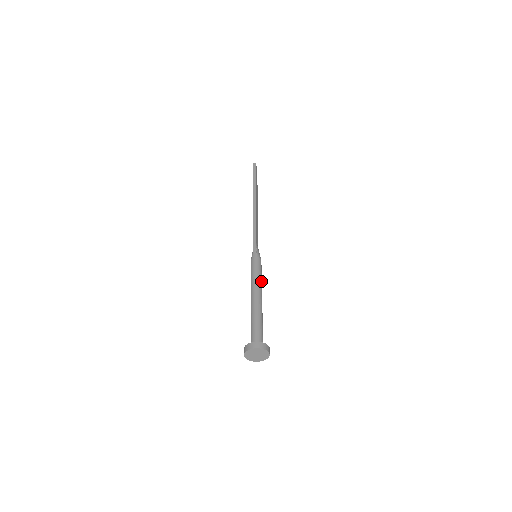
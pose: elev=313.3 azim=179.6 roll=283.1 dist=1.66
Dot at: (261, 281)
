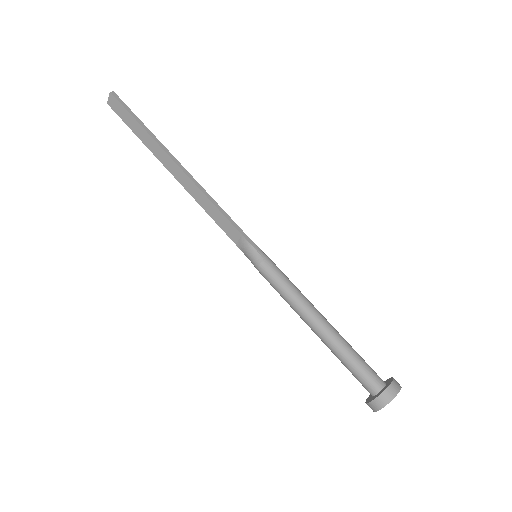
Dot at: occluded
